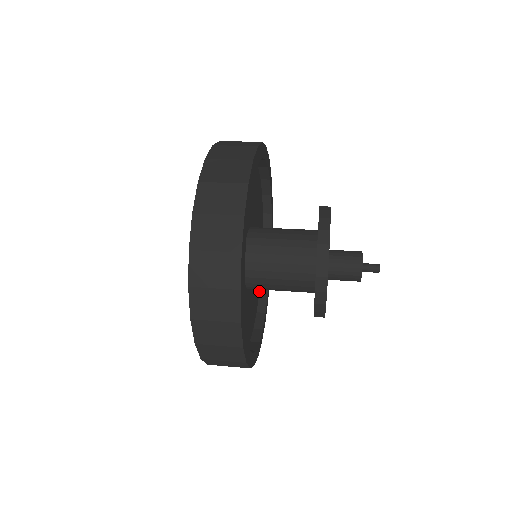
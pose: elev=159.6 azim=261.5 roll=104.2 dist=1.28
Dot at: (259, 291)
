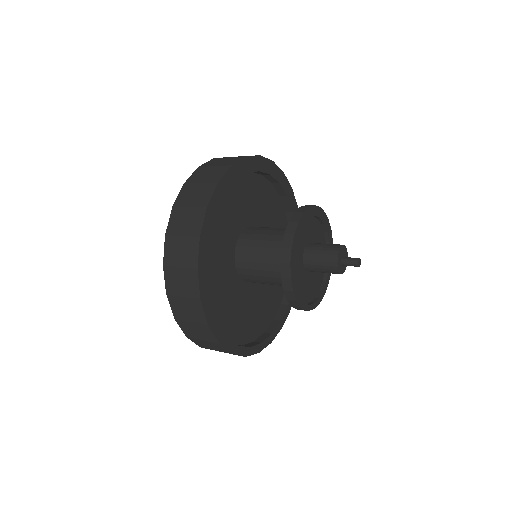
Dot at: (243, 345)
